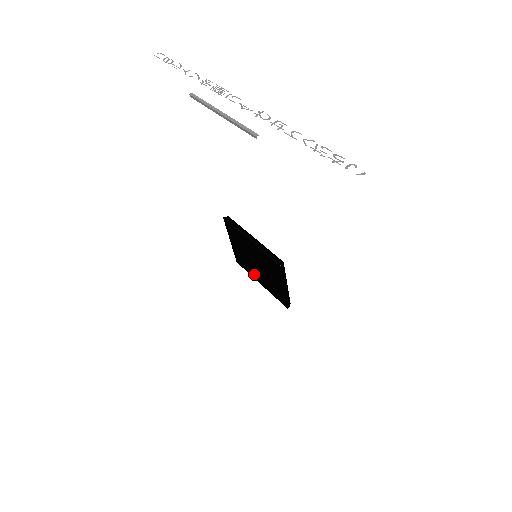
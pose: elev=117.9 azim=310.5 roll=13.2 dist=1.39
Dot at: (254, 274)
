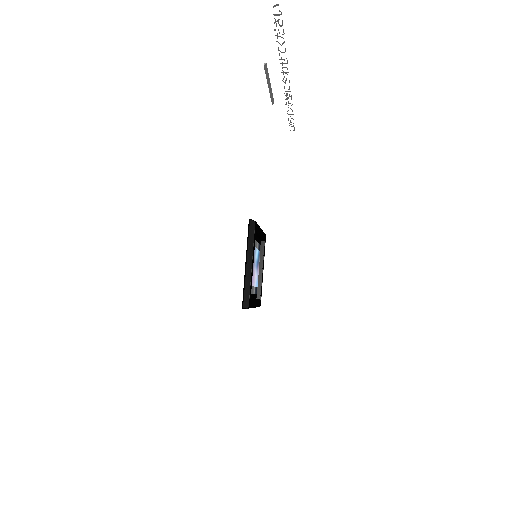
Dot at: occluded
